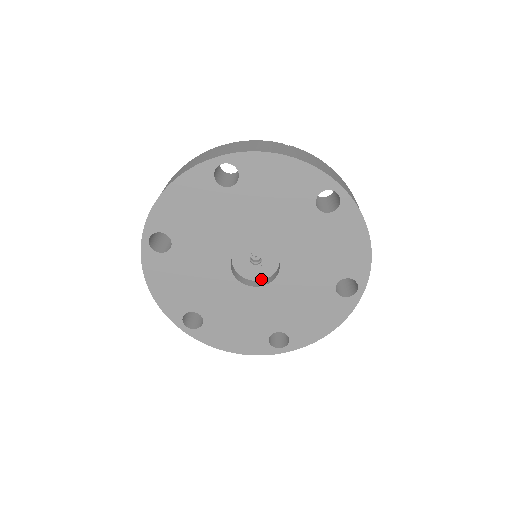
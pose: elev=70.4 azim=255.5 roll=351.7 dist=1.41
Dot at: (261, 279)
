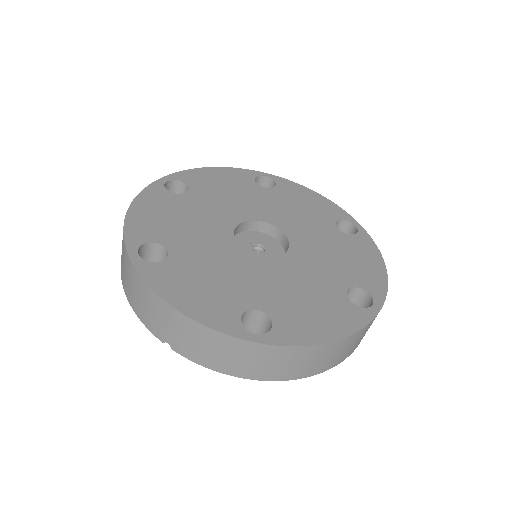
Dot at: occluded
